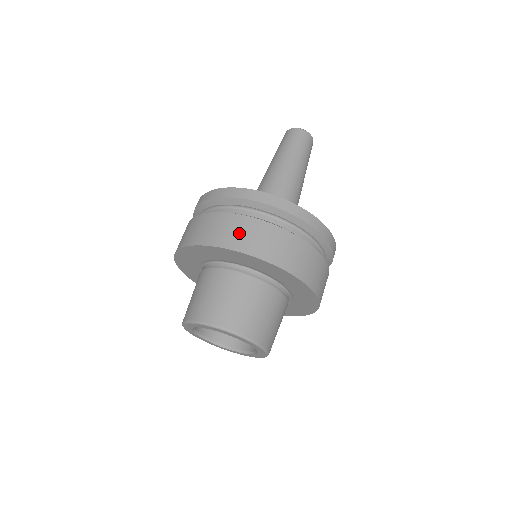
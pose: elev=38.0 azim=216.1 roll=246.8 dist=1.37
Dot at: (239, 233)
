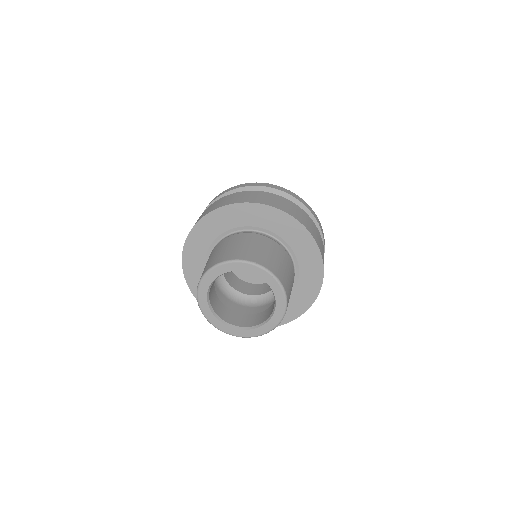
Dot at: (222, 202)
